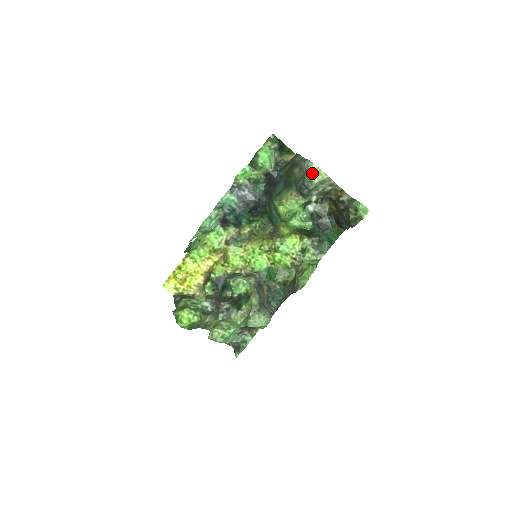
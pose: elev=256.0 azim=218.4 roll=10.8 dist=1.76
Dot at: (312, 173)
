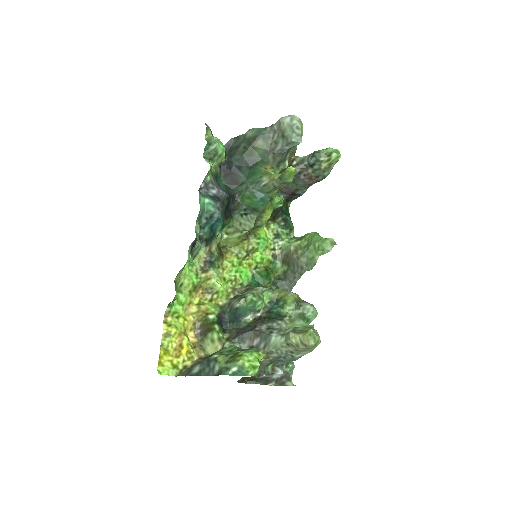
Dot at: (298, 125)
